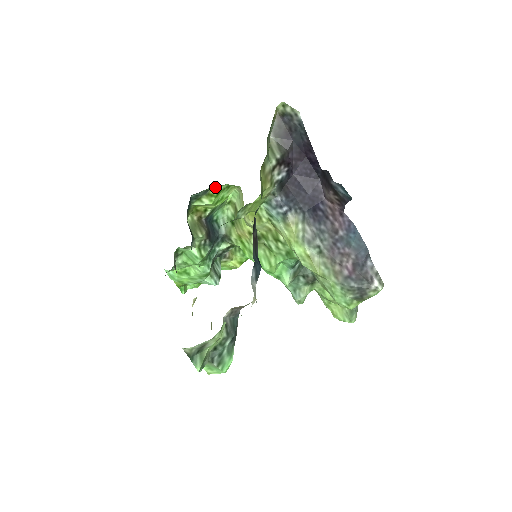
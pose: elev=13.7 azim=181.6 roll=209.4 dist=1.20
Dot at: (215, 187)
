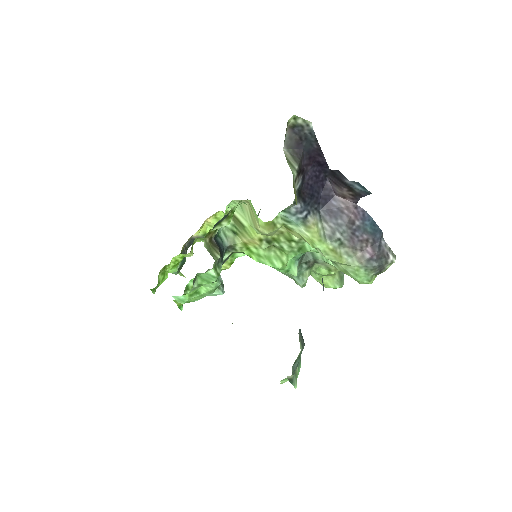
Dot at: (232, 208)
